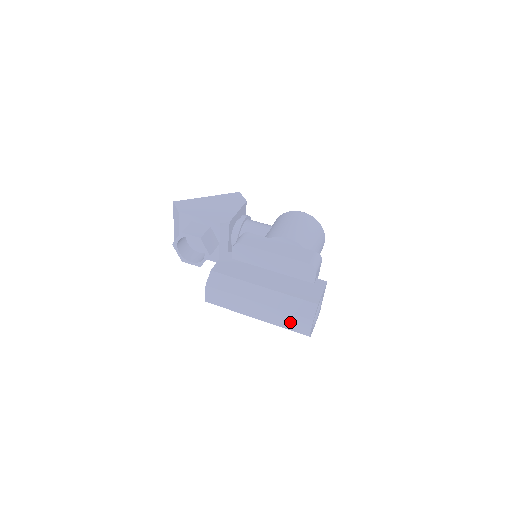
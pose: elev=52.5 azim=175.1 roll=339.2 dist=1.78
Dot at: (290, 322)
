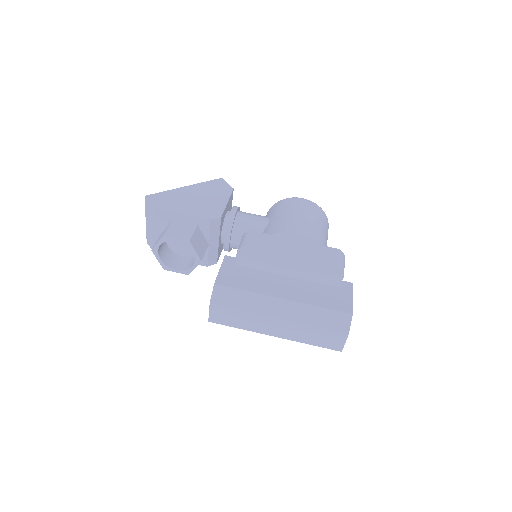
Dot at: (319, 338)
